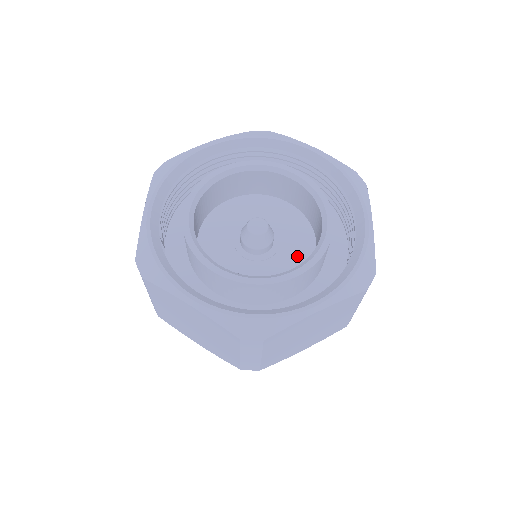
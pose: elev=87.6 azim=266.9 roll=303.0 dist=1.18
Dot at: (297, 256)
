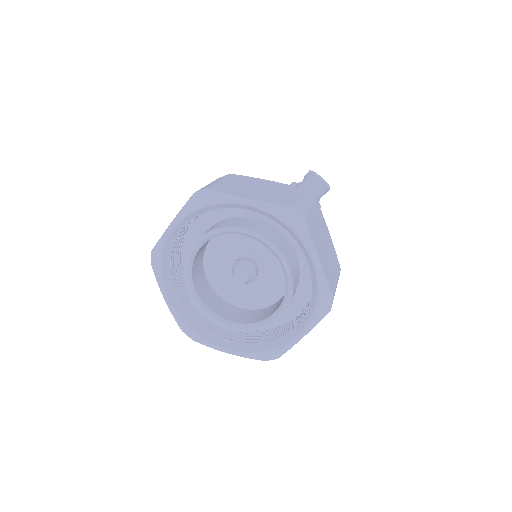
Dot at: (263, 296)
